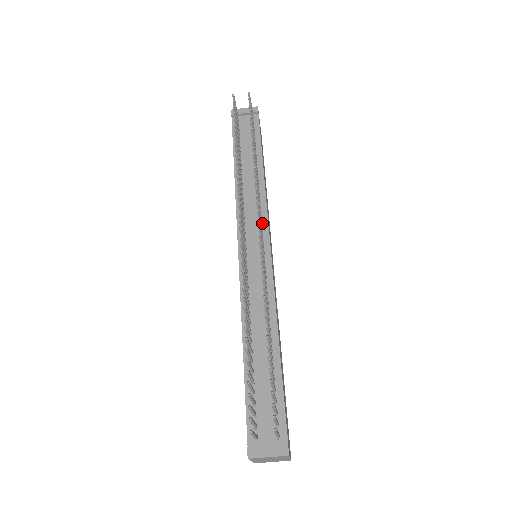
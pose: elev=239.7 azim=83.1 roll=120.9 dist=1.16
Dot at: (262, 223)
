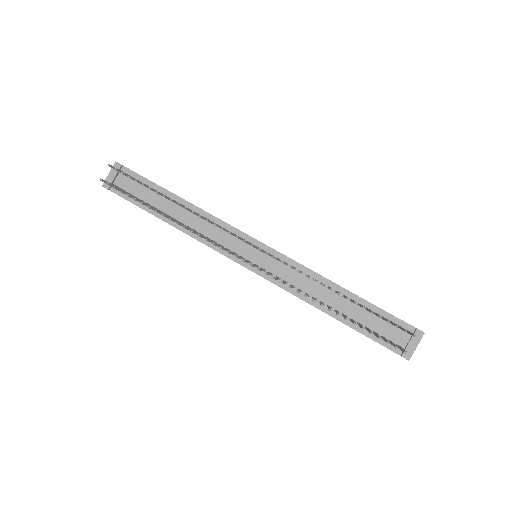
Dot at: occluded
